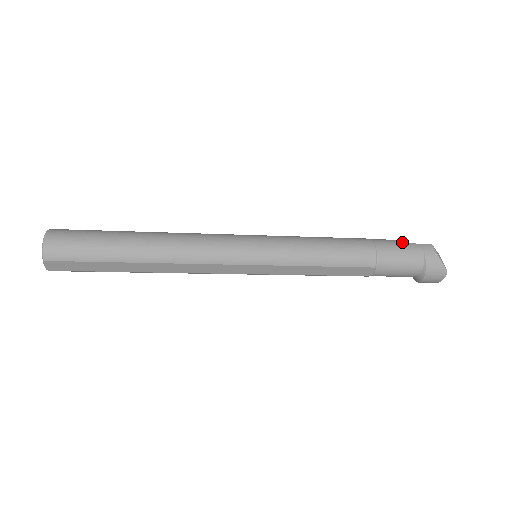
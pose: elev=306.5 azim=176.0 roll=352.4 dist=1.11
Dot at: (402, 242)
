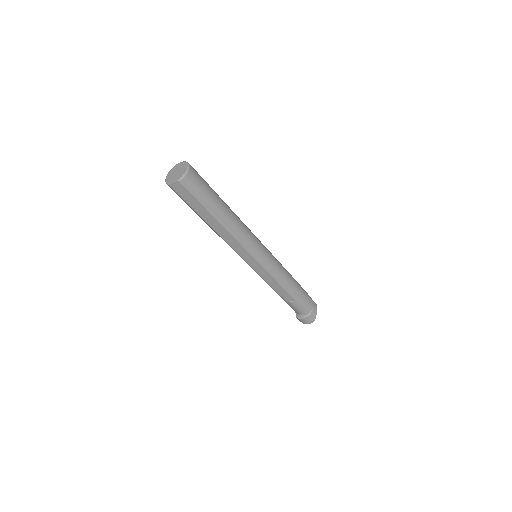
Dot at: occluded
